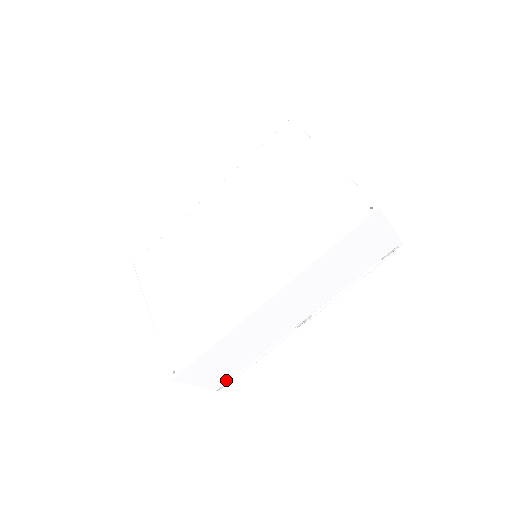
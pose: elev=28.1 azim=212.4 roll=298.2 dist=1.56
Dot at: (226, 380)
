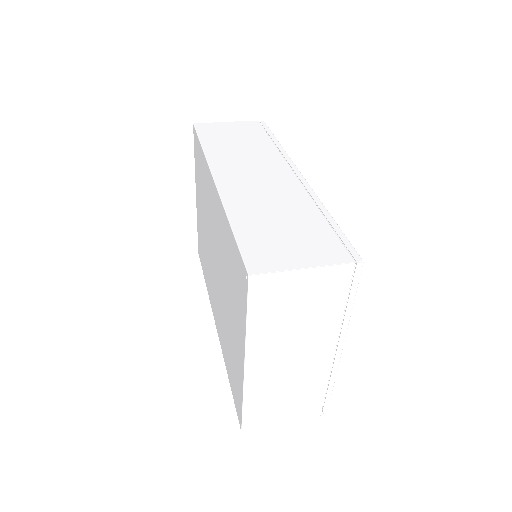
Dot at: occluded
